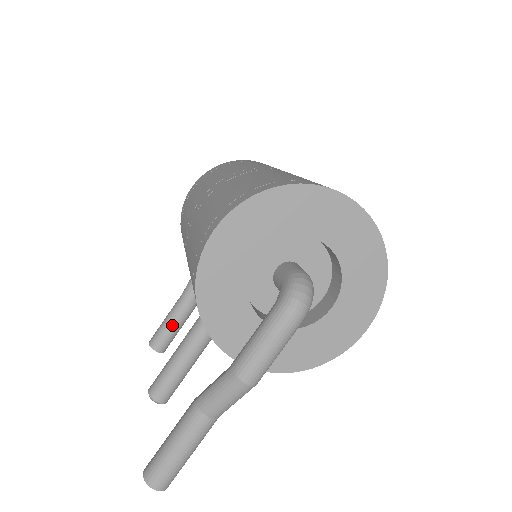
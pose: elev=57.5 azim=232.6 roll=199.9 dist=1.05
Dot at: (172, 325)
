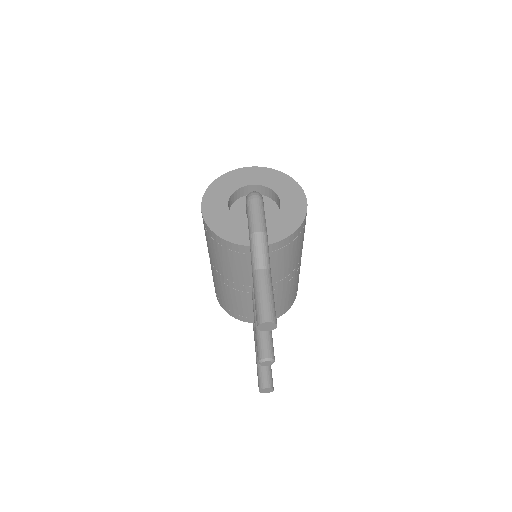
Dot at: occluded
